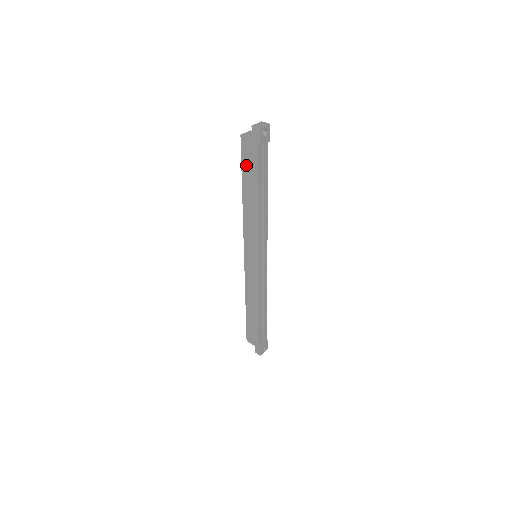
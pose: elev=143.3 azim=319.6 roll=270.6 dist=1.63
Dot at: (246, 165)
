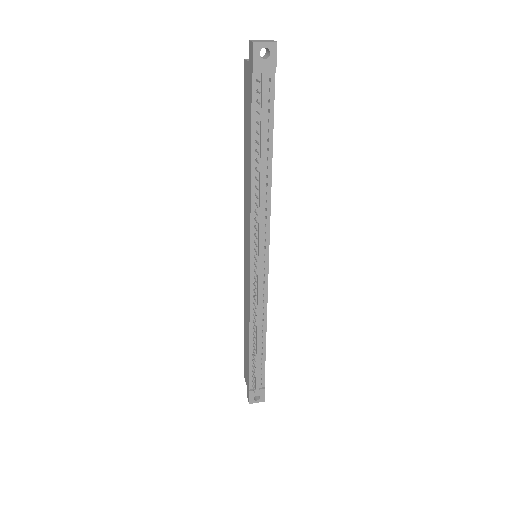
Dot at: (246, 108)
